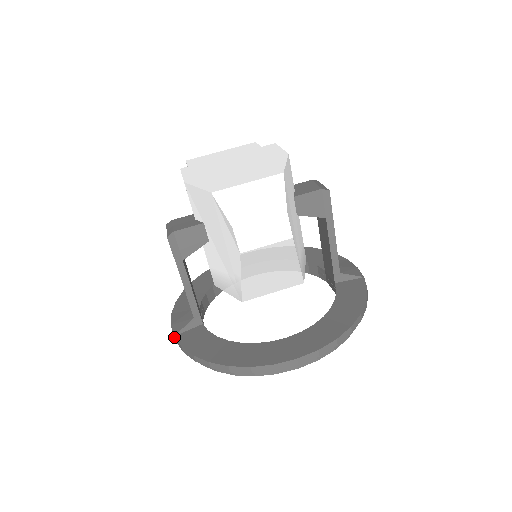
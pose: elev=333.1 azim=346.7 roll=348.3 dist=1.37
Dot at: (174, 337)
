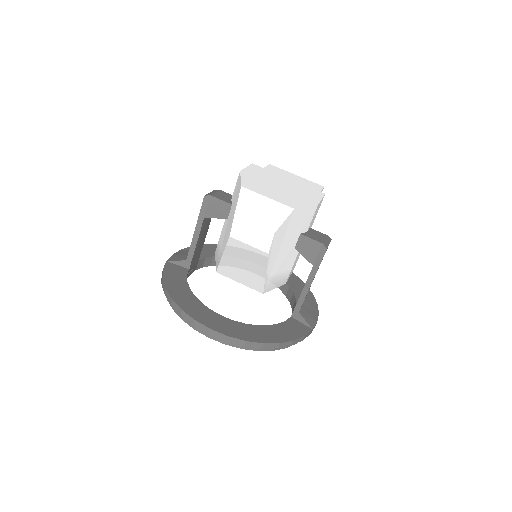
Dot at: (166, 262)
